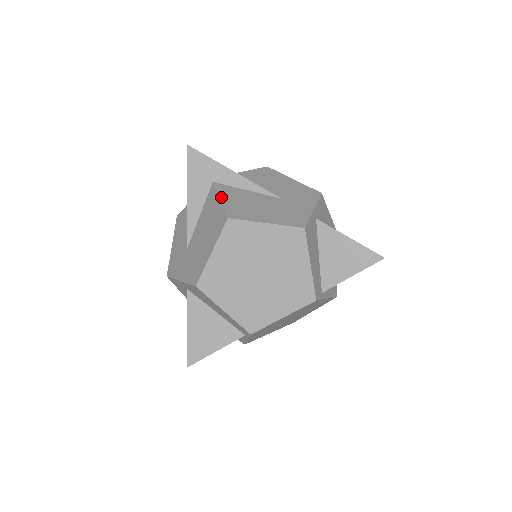
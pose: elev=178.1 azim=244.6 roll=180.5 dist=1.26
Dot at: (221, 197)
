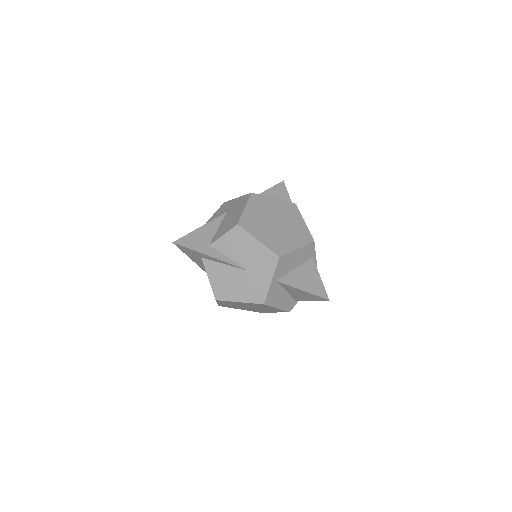
Dot at: (209, 277)
